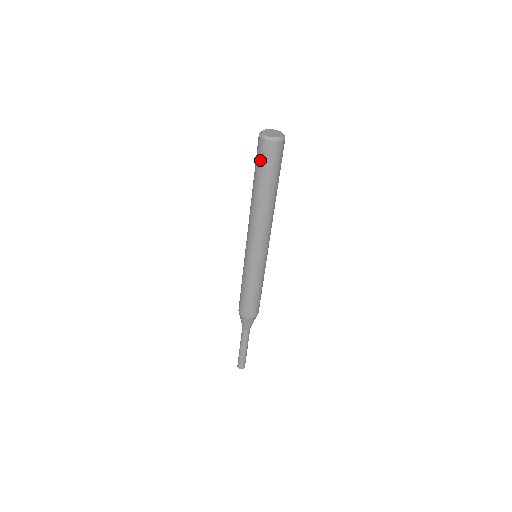
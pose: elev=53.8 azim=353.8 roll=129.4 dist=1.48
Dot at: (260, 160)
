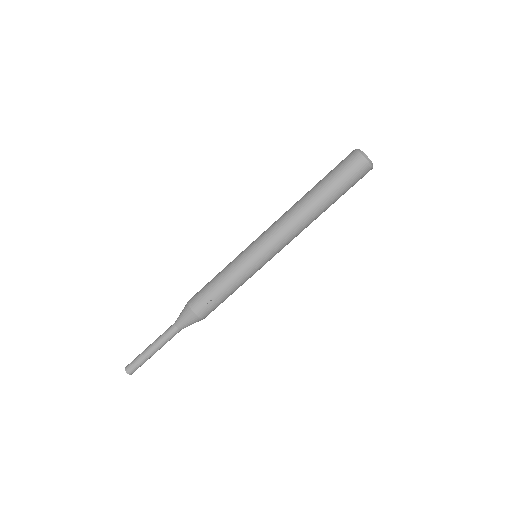
Dot at: (338, 165)
